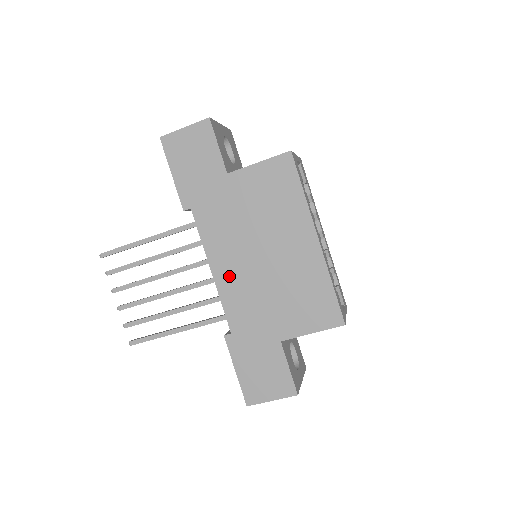
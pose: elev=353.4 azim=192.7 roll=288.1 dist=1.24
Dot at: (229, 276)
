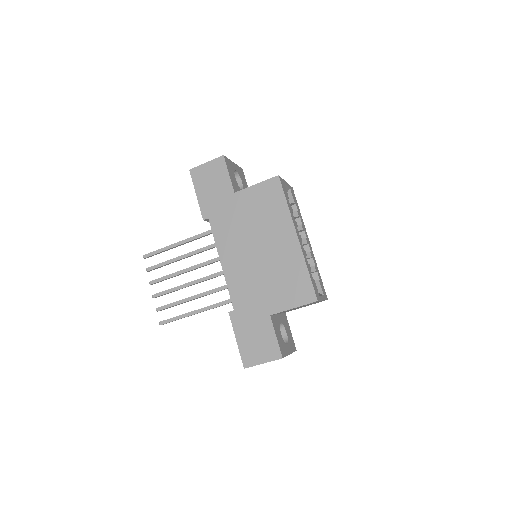
Dot at: (234, 266)
